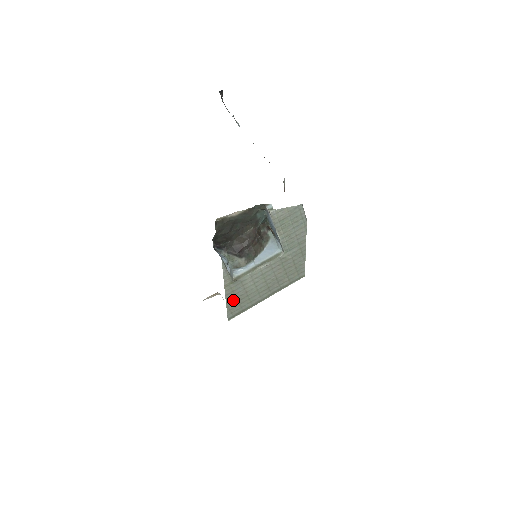
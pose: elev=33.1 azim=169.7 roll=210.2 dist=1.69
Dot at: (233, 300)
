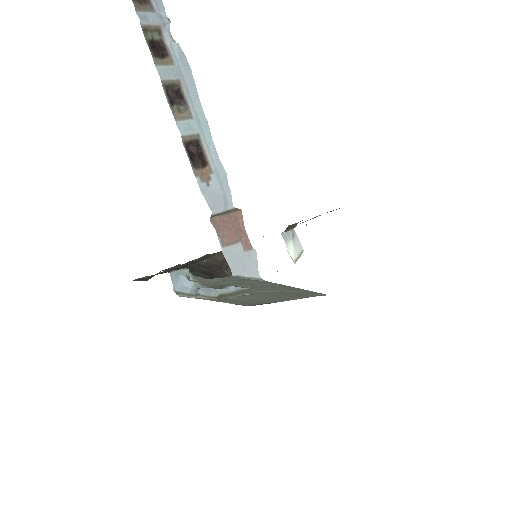
Dot at: (236, 302)
